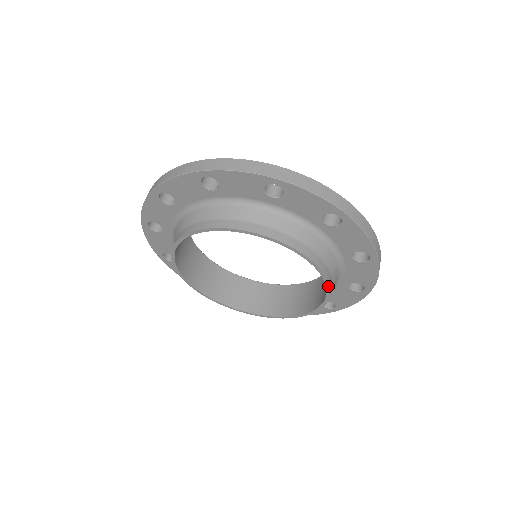
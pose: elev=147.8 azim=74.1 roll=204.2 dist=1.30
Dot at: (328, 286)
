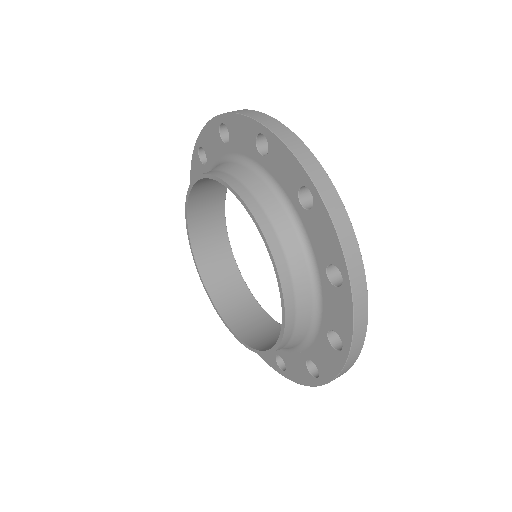
Dot at: (265, 240)
